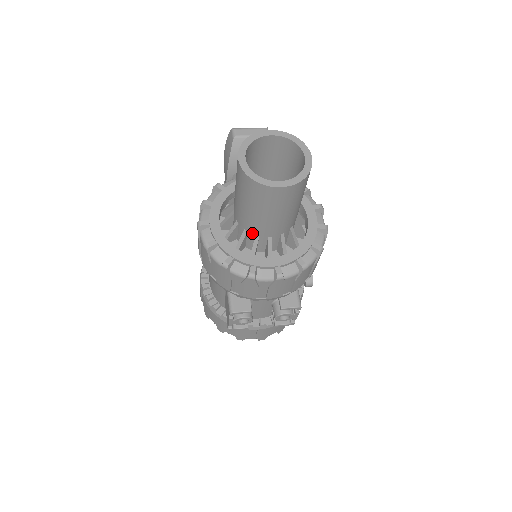
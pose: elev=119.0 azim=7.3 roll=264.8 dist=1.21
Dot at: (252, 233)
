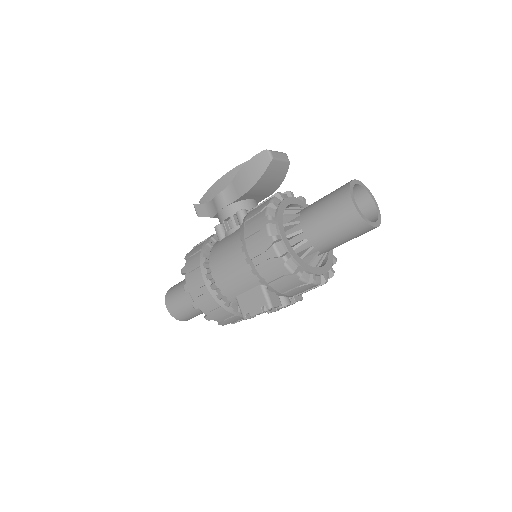
Dot at: (317, 249)
